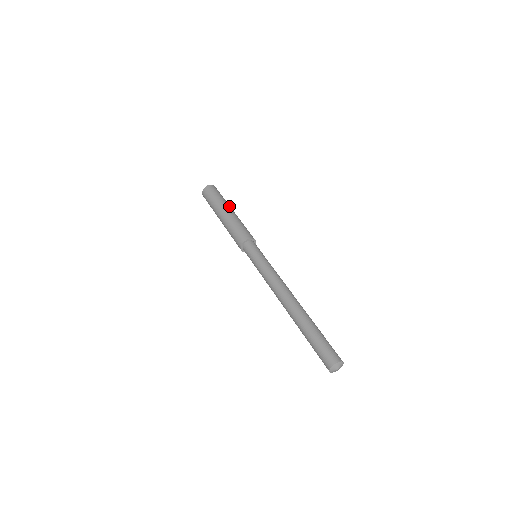
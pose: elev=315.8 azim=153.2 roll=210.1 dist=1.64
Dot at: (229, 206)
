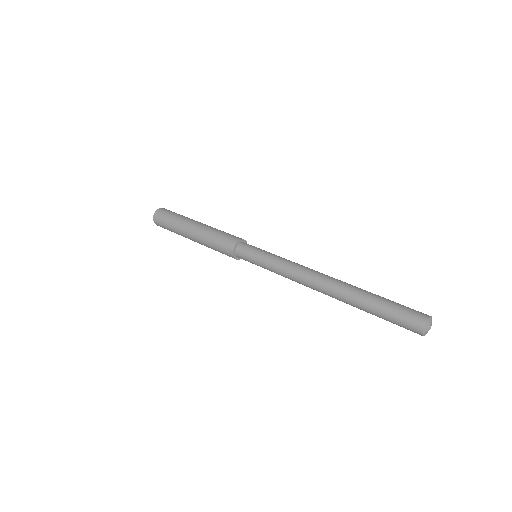
Dot at: (190, 221)
